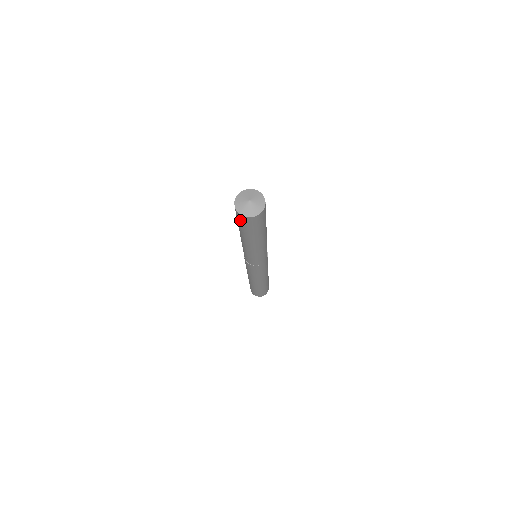
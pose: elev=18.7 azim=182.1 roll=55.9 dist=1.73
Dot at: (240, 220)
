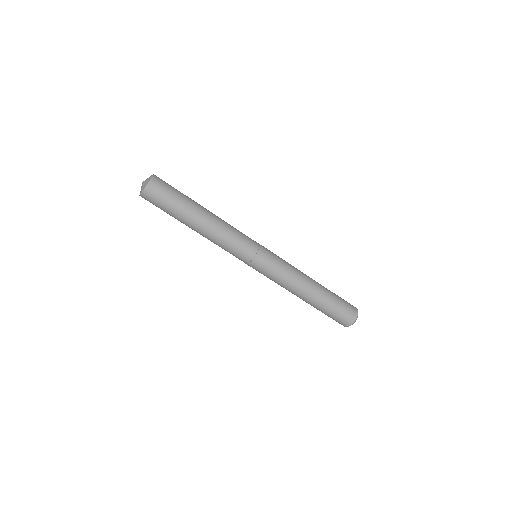
Dot at: (152, 203)
